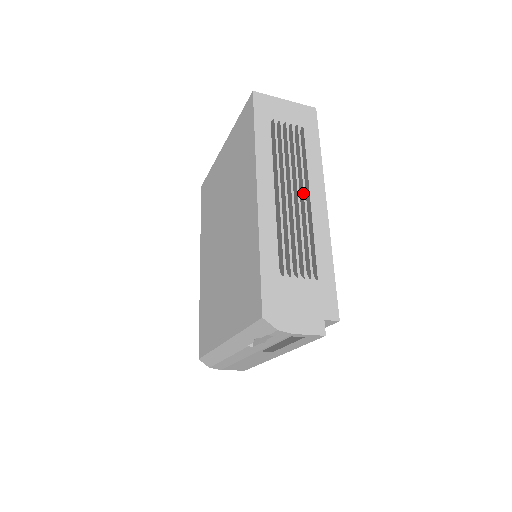
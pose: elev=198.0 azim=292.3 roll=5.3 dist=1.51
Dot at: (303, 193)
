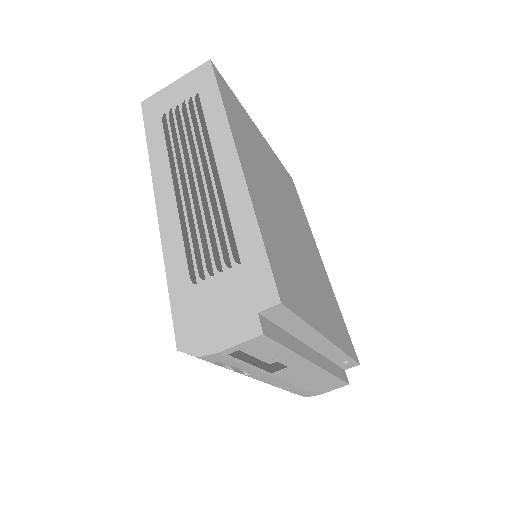
Dot at: (207, 168)
